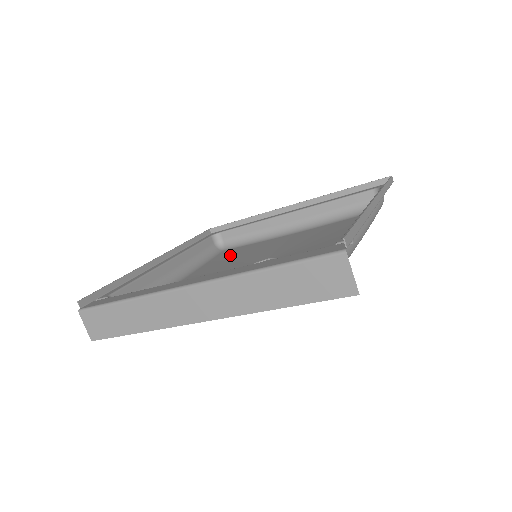
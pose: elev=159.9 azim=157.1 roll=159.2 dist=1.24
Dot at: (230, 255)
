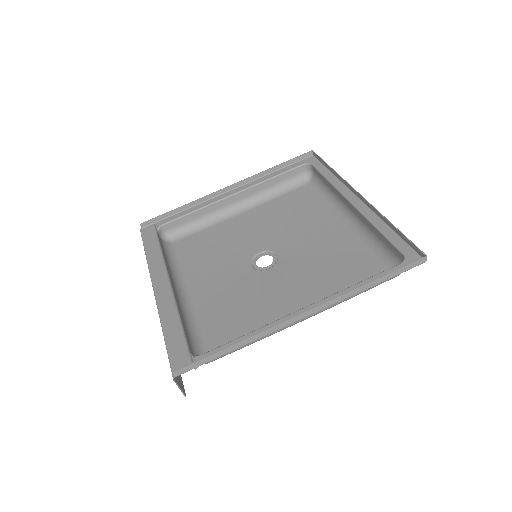
Dot at: (292, 205)
